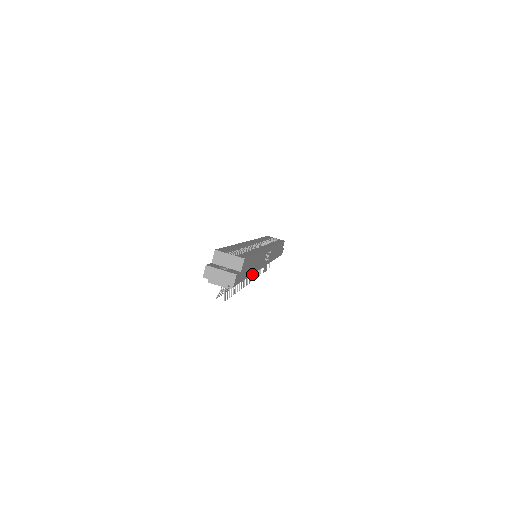
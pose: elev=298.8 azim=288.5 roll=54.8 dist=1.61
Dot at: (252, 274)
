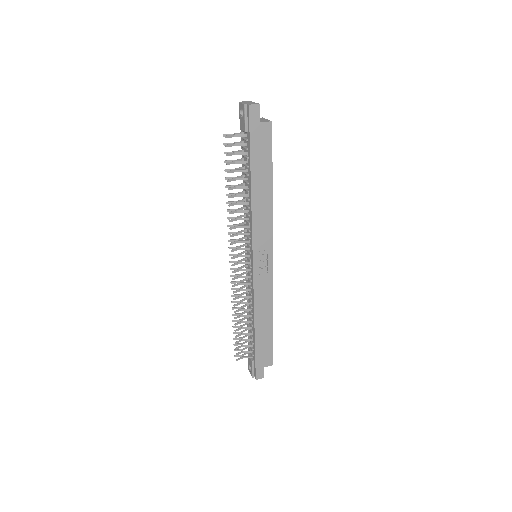
Dot at: (238, 256)
